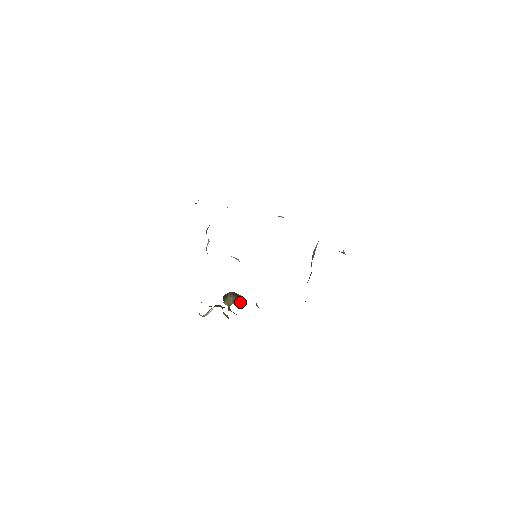
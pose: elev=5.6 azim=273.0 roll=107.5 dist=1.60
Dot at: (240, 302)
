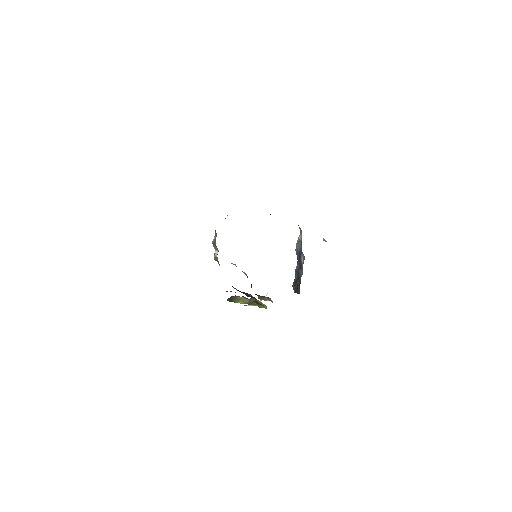
Dot at: (250, 300)
